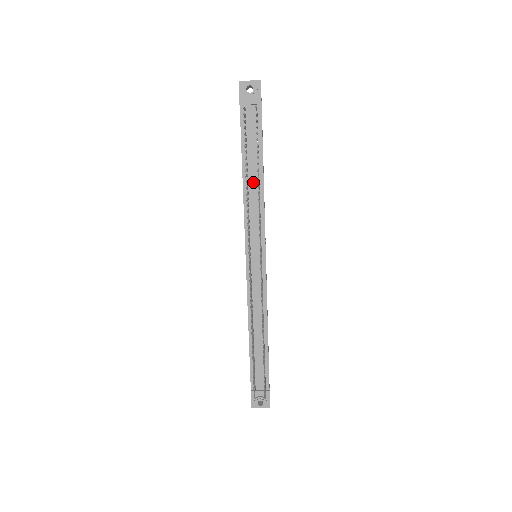
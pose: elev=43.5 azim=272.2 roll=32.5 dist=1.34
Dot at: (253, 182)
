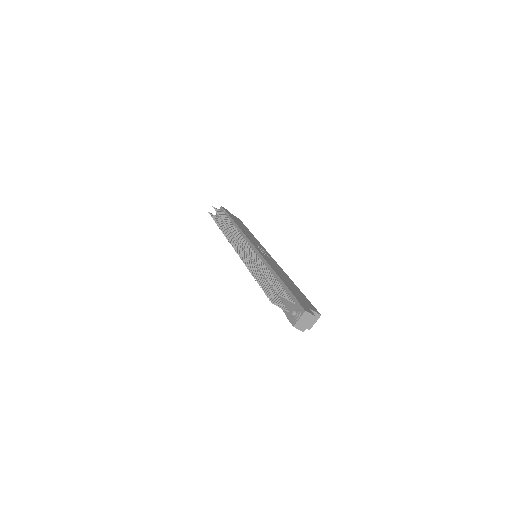
Dot at: occluded
